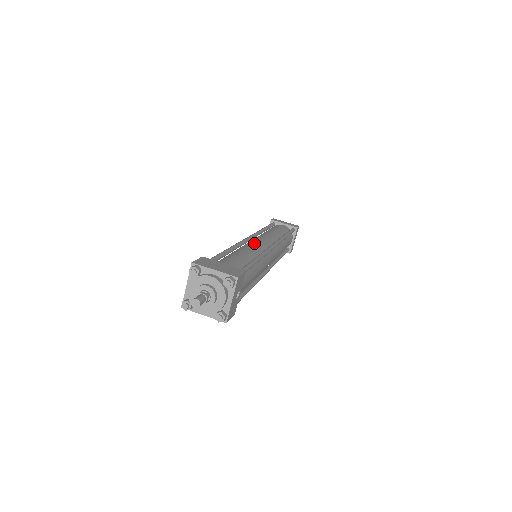
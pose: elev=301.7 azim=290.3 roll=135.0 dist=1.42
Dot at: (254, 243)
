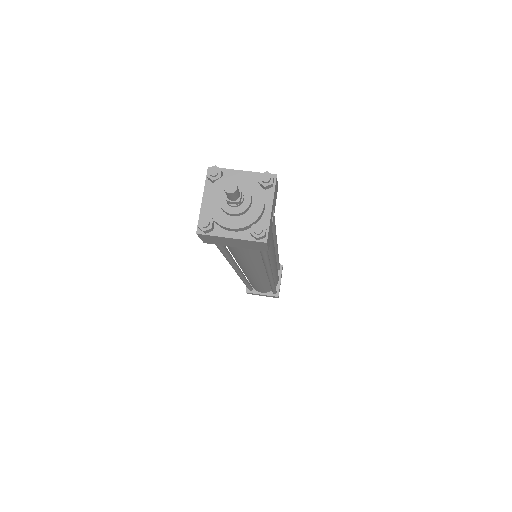
Dot at: occluded
